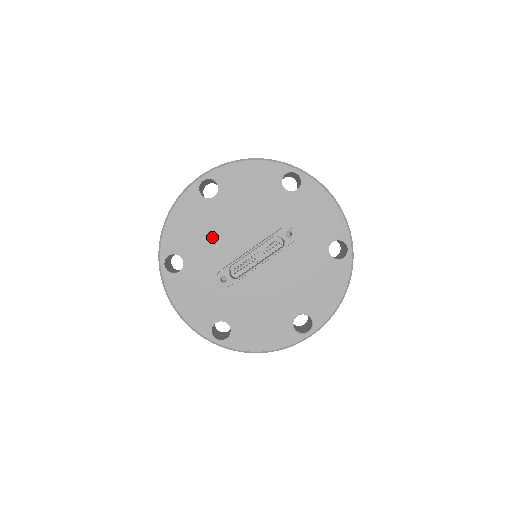
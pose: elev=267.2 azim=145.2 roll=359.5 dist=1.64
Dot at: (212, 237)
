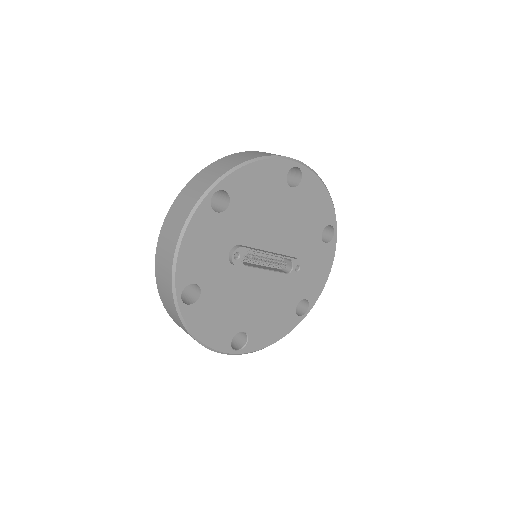
Dot at: (261, 214)
